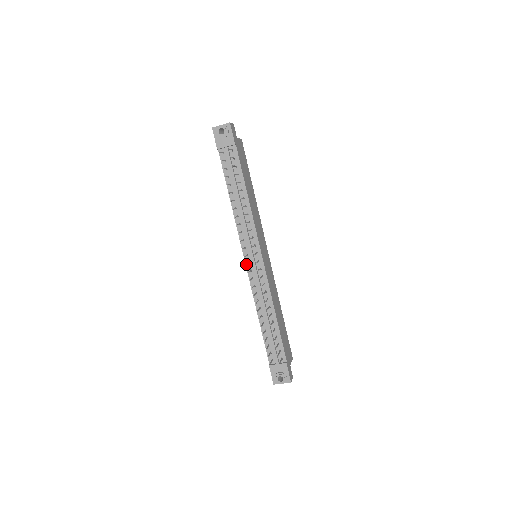
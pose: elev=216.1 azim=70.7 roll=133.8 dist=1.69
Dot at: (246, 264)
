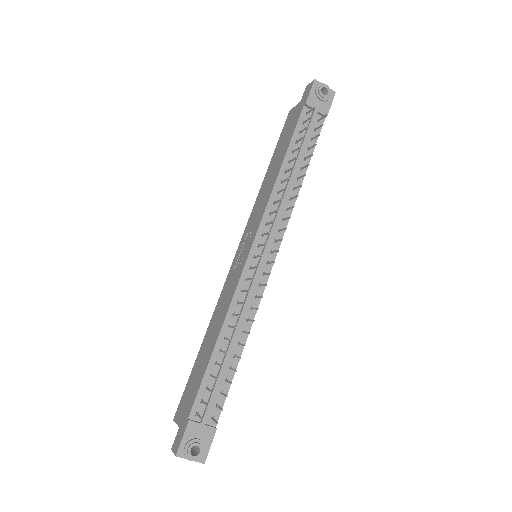
Dot at: occluded
